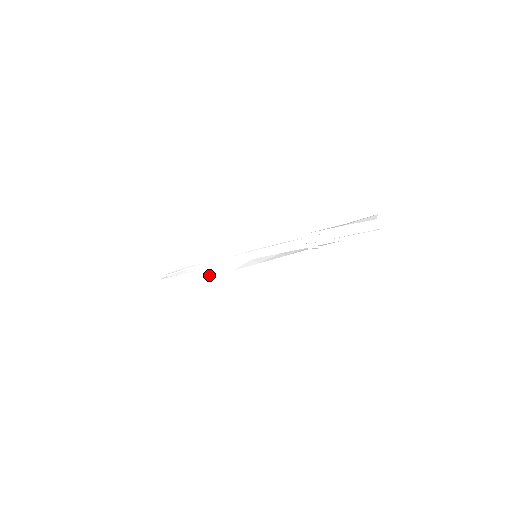
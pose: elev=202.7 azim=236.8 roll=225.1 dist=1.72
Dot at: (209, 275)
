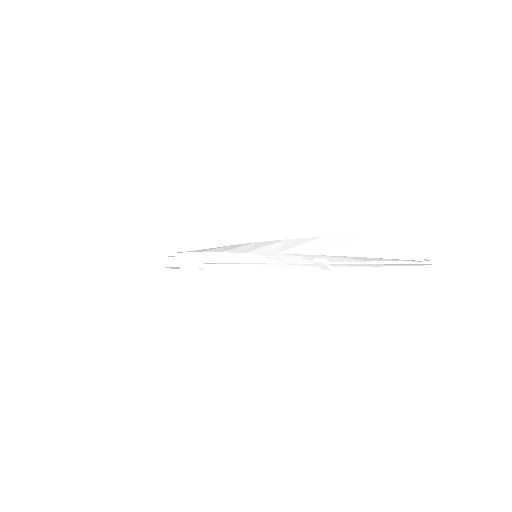
Dot at: occluded
